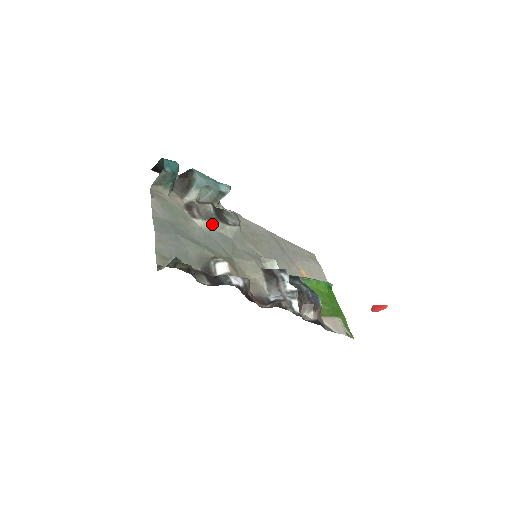
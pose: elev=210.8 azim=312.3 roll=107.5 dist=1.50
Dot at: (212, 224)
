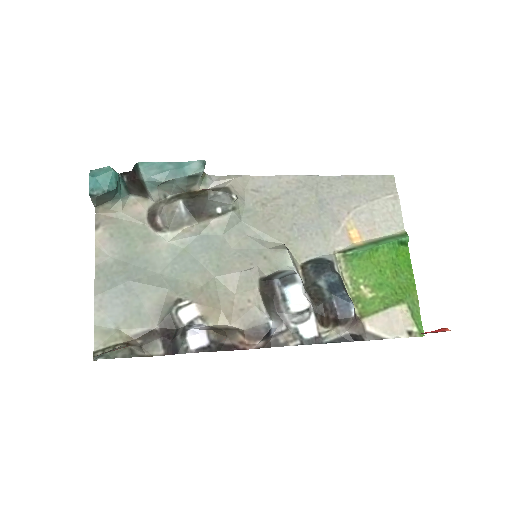
Dot at: (186, 231)
